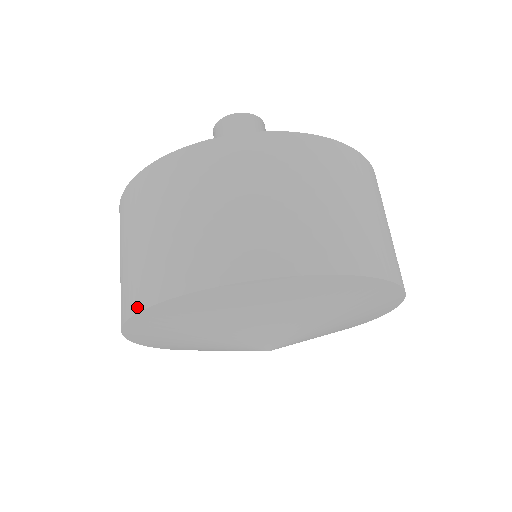
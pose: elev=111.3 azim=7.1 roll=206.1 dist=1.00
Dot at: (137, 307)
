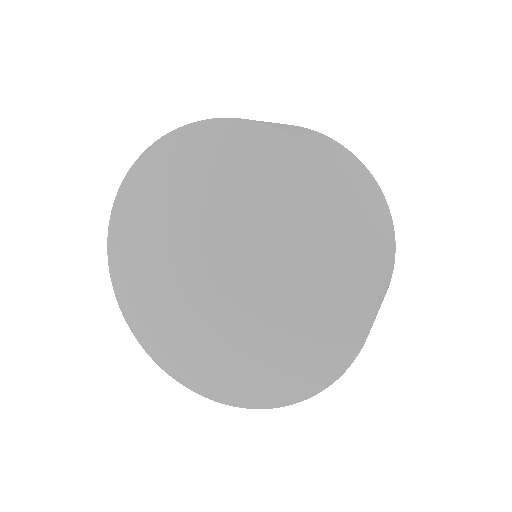
Dot at: (133, 168)
